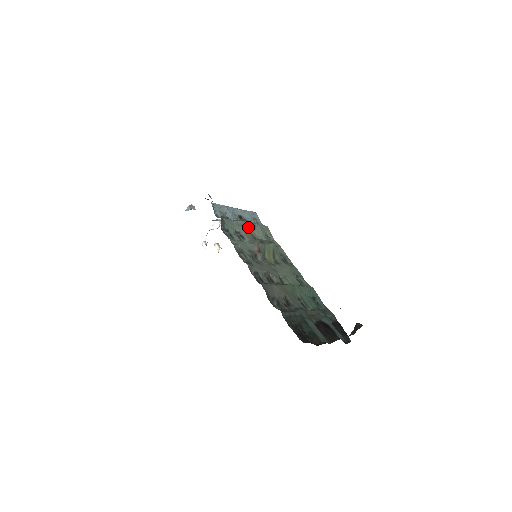
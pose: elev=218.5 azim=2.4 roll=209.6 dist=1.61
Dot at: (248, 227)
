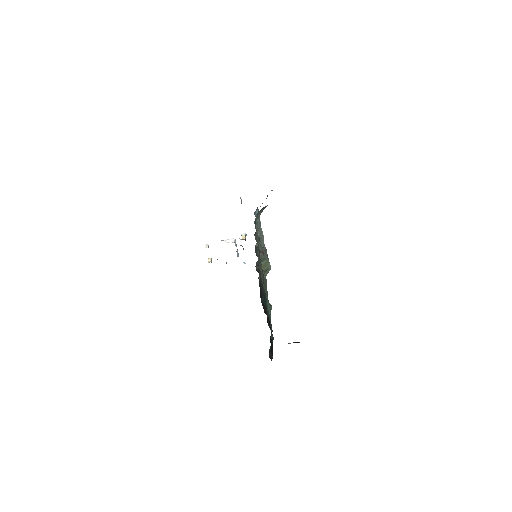
Dot at: (263, 245)
